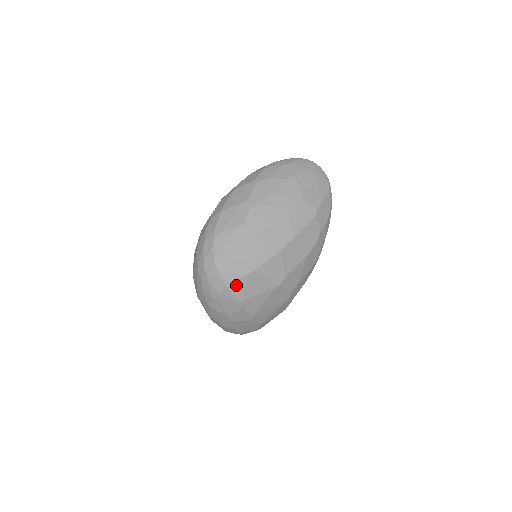
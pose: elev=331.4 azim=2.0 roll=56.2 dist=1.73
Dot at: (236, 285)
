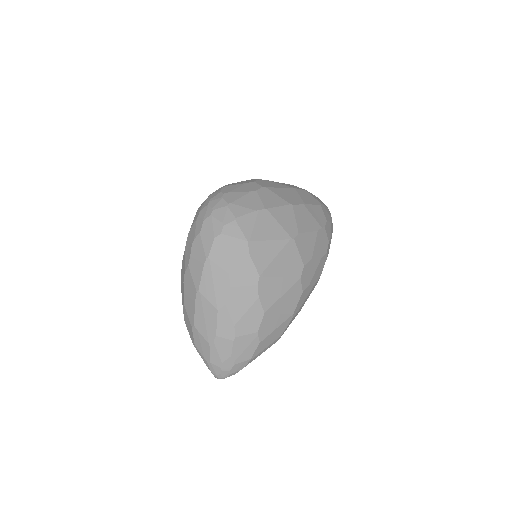
Dot at: (246, 219)
